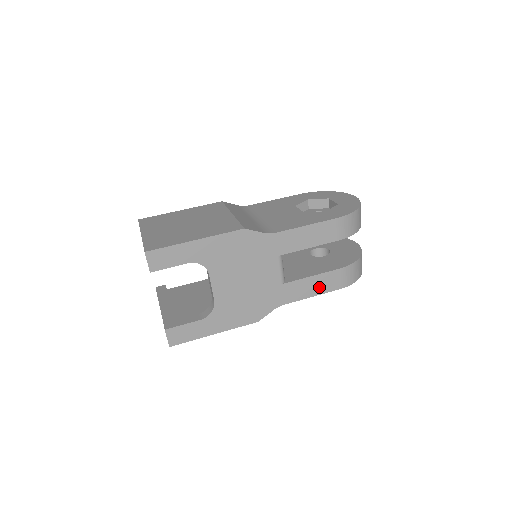
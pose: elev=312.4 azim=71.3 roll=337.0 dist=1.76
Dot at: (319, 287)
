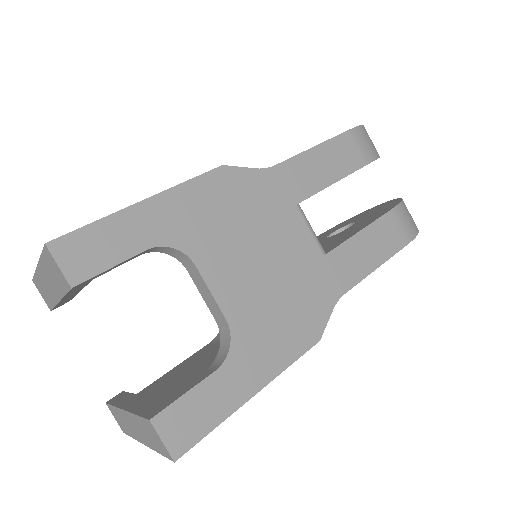
Dot at: (378, 248)
